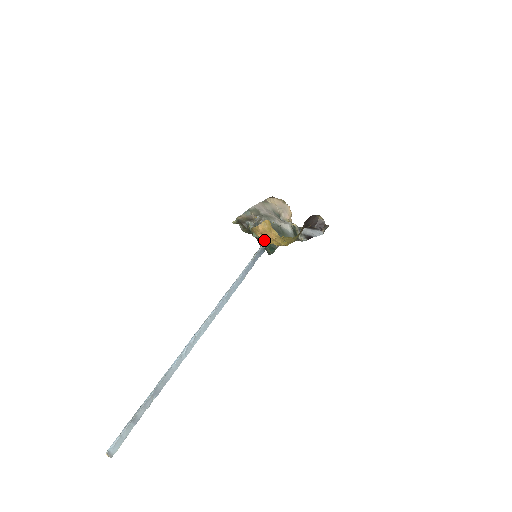
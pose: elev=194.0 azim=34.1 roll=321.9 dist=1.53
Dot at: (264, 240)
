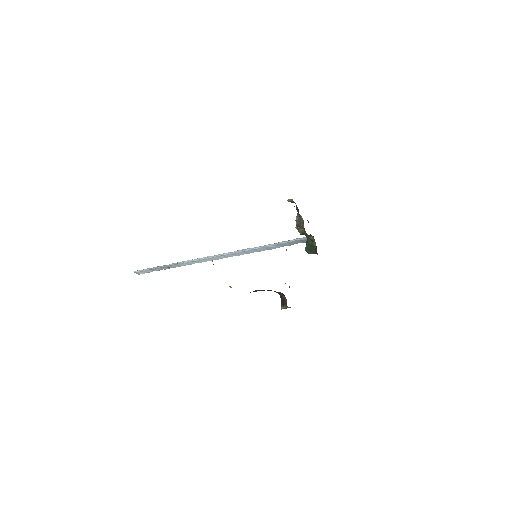
Dot at: occluded
